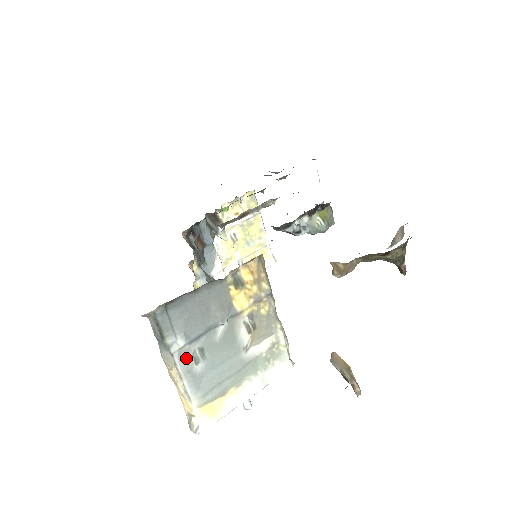
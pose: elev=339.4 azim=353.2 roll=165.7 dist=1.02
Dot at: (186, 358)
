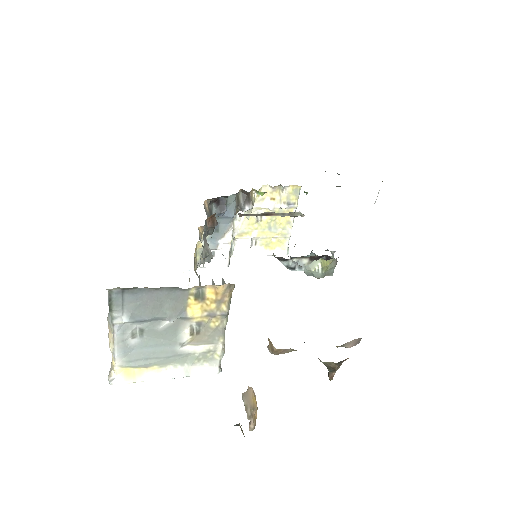
Dot at: (125, 331)
